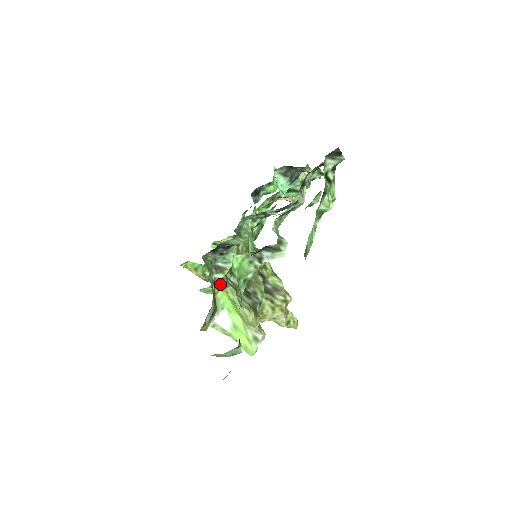
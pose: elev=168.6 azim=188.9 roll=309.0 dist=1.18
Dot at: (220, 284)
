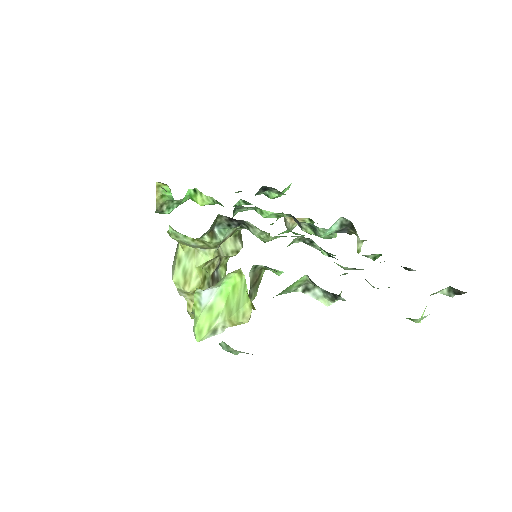
Dot at: (194, 242)
